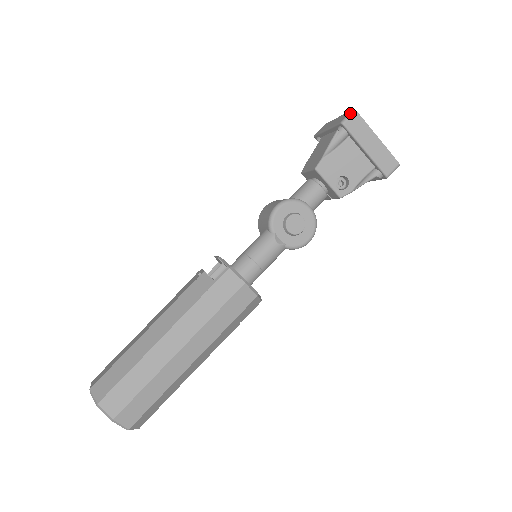
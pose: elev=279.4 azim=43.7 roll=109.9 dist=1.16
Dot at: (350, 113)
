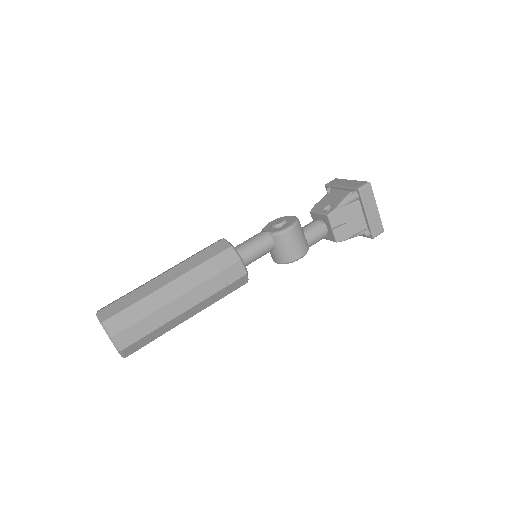
Dot at: occluded
